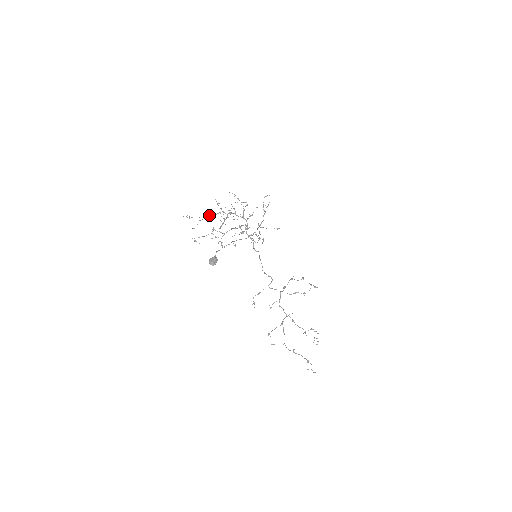
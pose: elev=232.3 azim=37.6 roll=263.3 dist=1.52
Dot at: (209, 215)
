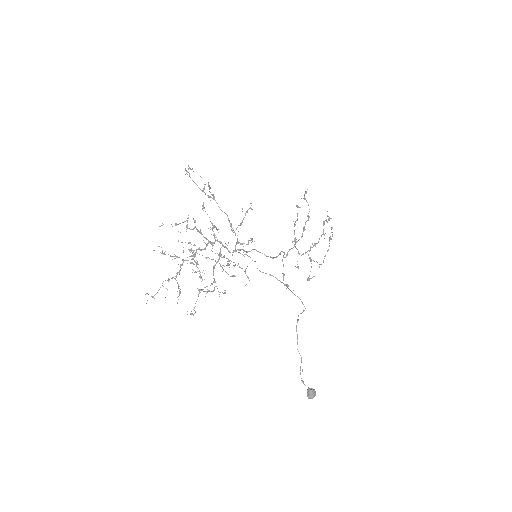
Dot at: occluded
